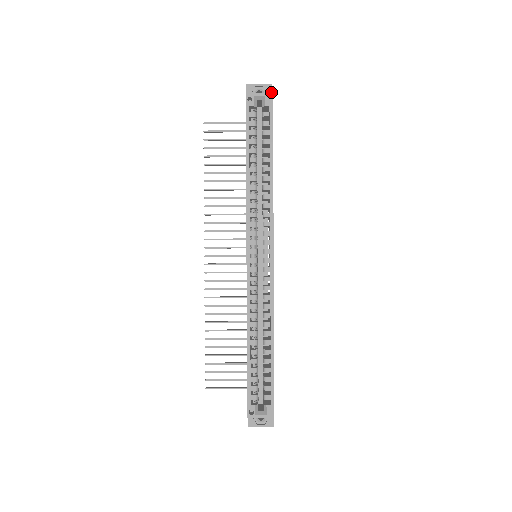
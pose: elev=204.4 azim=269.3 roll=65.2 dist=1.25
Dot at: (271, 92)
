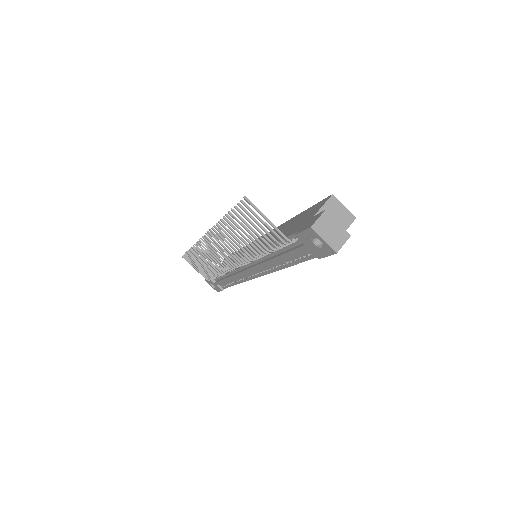
Dot at: occluded
